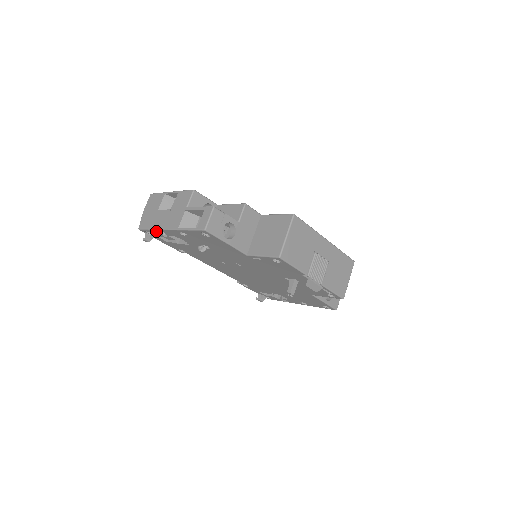
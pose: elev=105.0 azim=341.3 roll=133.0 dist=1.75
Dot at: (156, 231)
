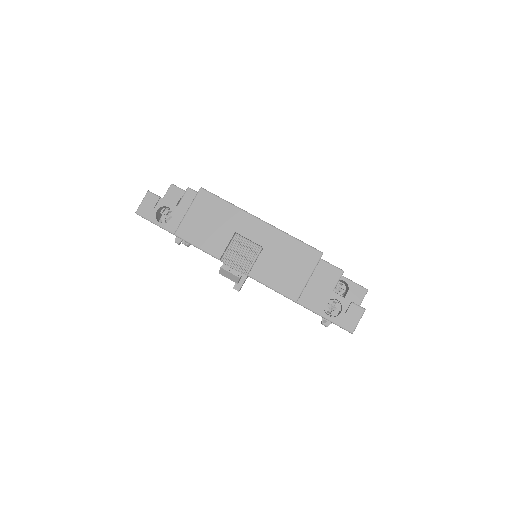
Dot at: occluded
